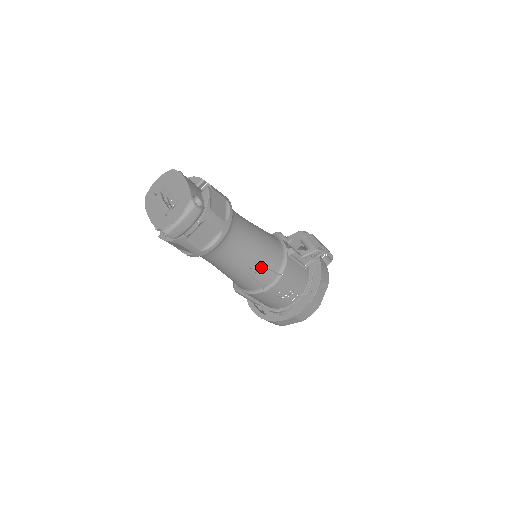
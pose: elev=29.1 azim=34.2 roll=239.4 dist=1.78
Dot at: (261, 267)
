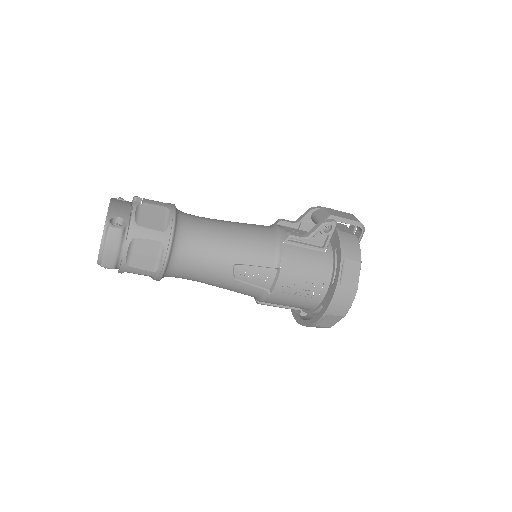
Dot at: (247, 267)
